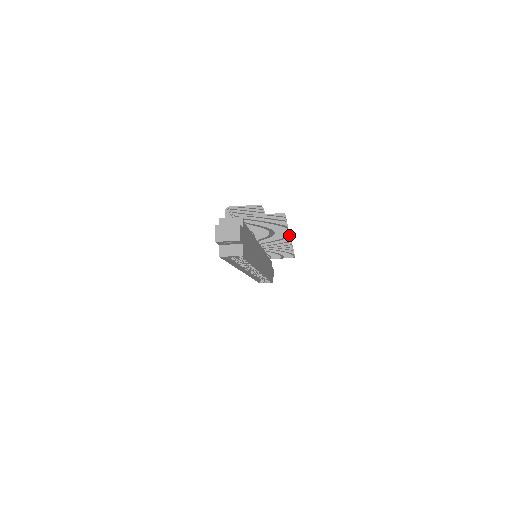
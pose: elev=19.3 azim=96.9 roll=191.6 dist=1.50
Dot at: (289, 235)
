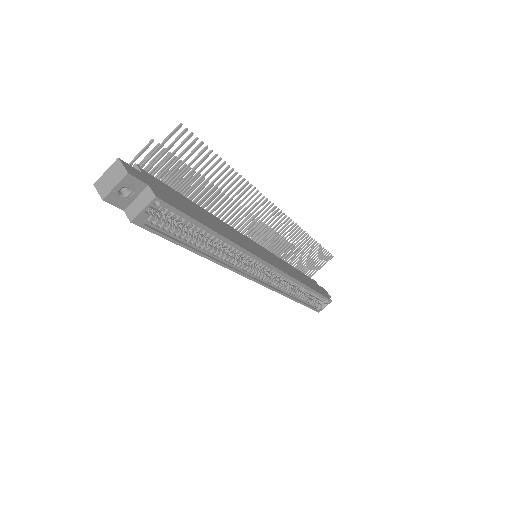
Dot at: (257, 191)
